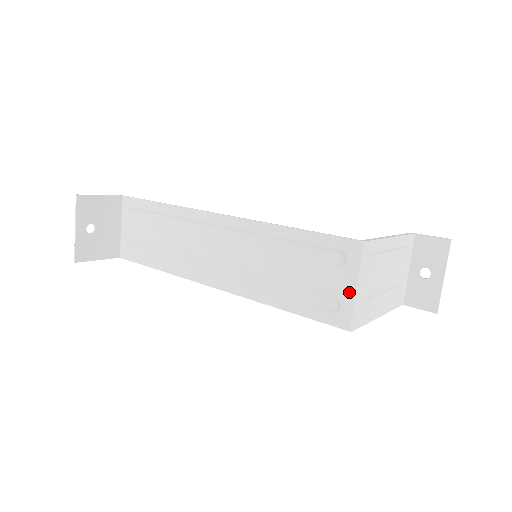
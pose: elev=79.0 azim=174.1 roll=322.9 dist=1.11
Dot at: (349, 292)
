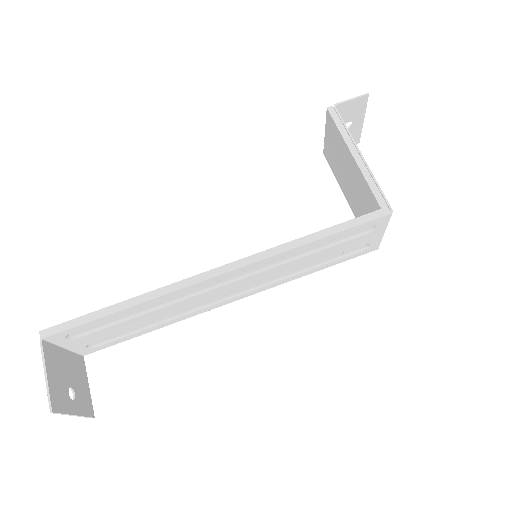
Dot at: (378, 238)
